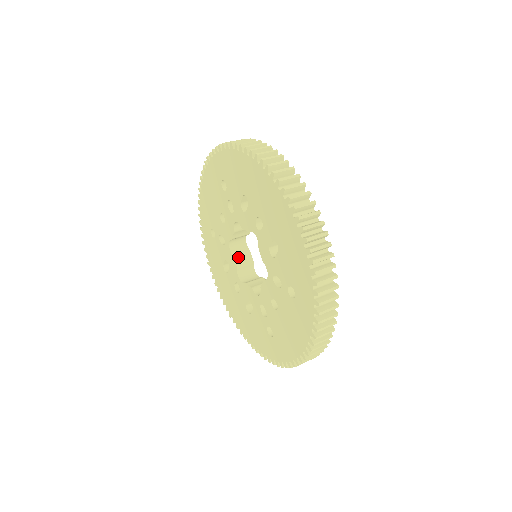
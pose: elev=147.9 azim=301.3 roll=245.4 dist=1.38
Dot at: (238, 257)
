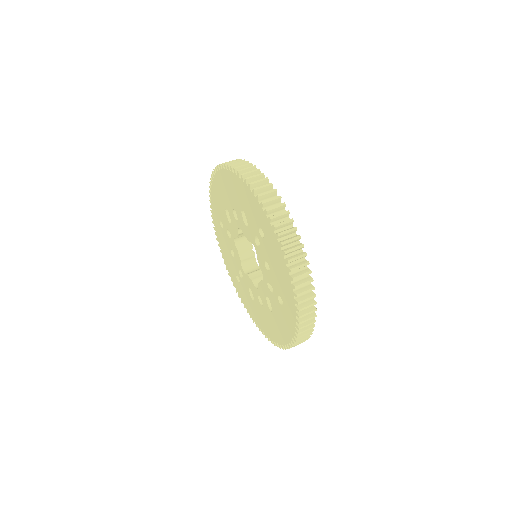
Dot at: (252, 274)
